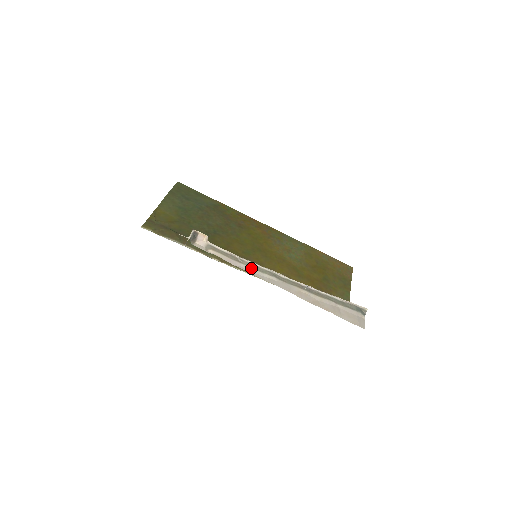
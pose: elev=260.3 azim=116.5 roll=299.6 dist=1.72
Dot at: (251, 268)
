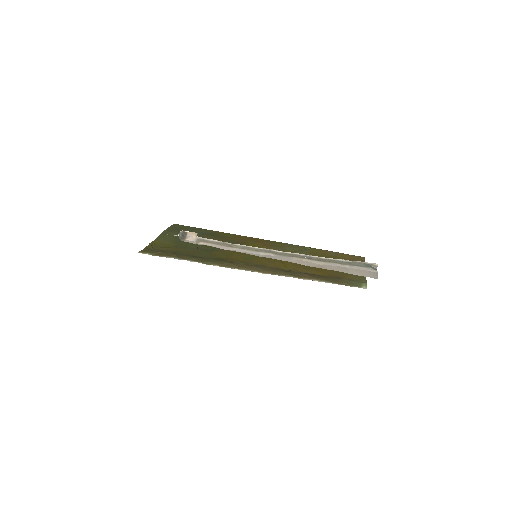
Dot at: (245, 250)
